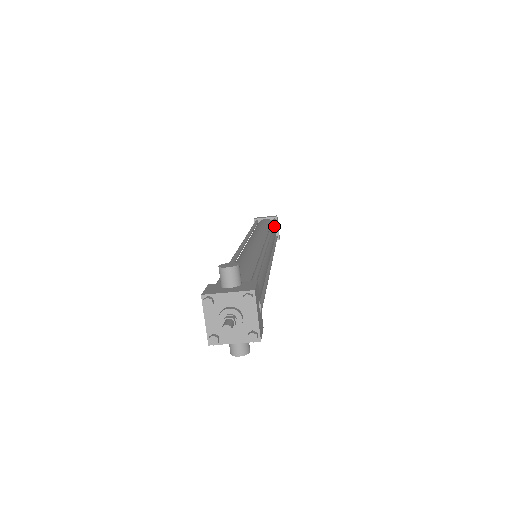
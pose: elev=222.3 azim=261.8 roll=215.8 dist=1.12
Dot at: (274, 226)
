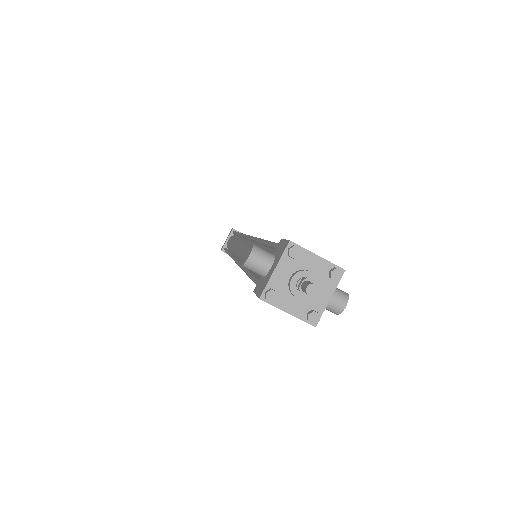
Dot at: occluded
